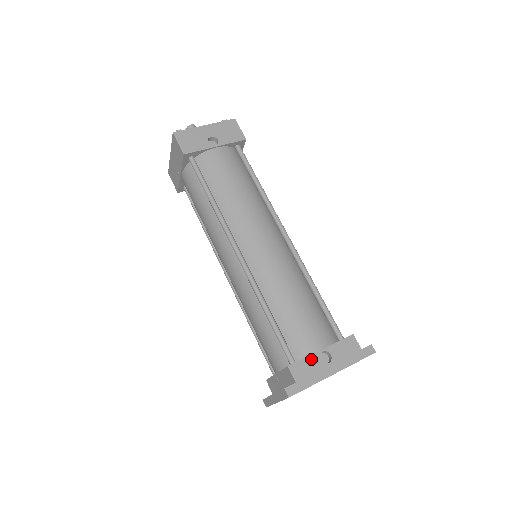
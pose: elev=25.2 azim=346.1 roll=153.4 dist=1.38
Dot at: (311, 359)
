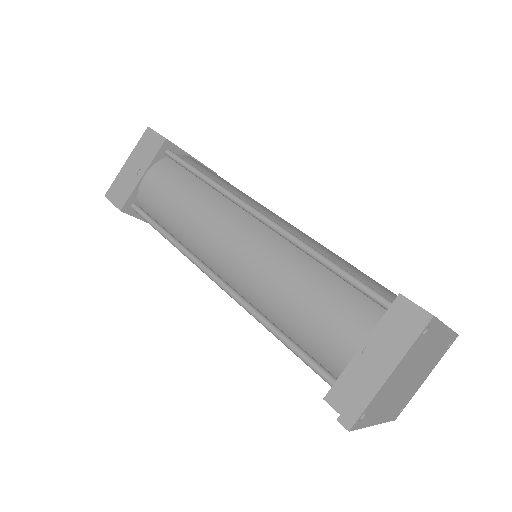
Dot at: occluded
